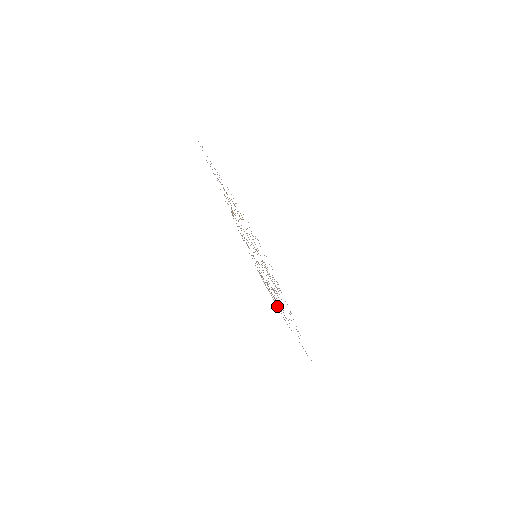
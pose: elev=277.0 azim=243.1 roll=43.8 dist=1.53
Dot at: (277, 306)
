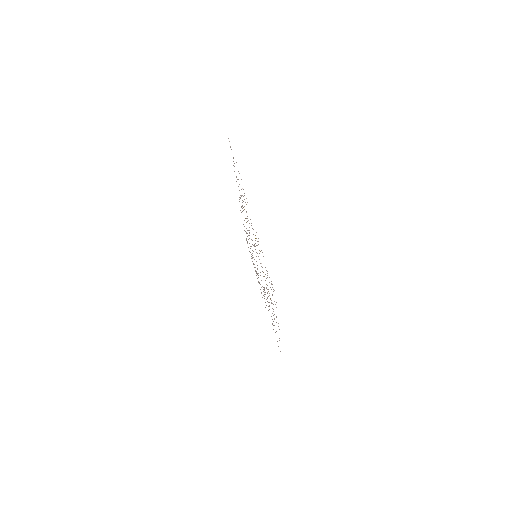
Dot at: occluded
